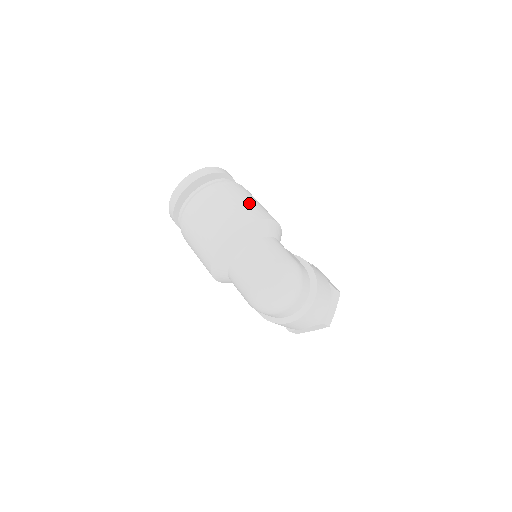
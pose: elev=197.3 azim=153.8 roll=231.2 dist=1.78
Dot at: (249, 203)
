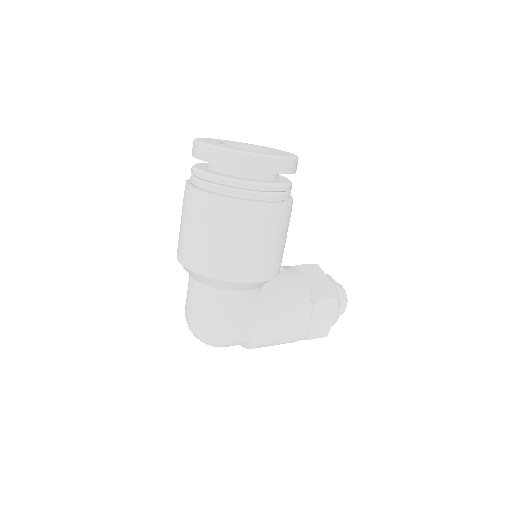
Dot at: (230, 249)
